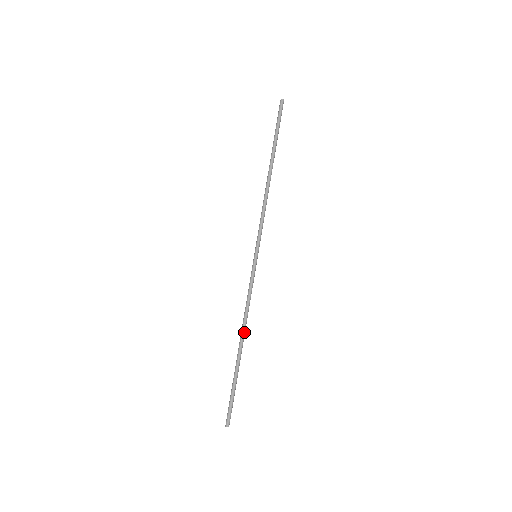
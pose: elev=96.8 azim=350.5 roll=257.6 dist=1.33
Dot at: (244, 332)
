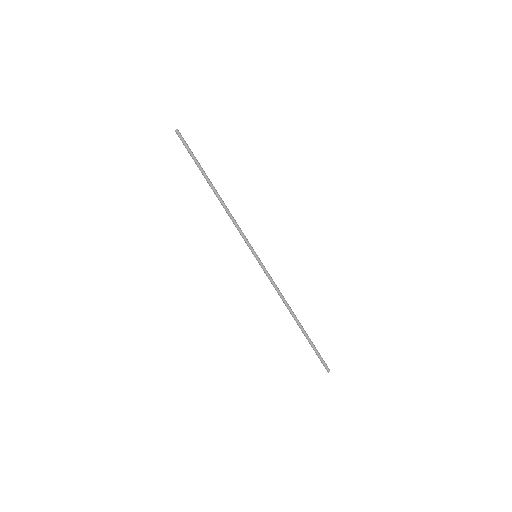
Dot at: (291, 310)
